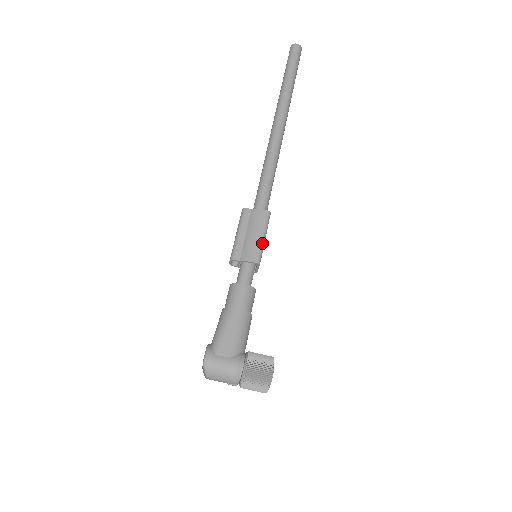
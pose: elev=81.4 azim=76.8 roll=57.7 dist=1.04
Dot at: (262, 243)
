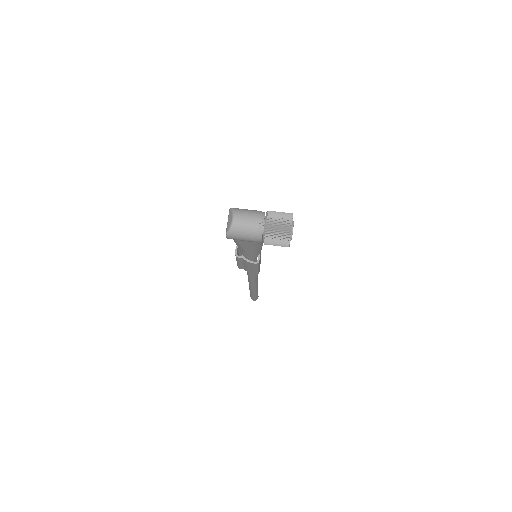
Dot at: occluded
